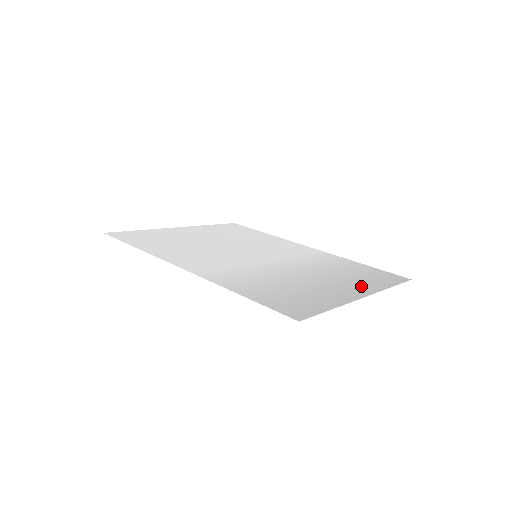
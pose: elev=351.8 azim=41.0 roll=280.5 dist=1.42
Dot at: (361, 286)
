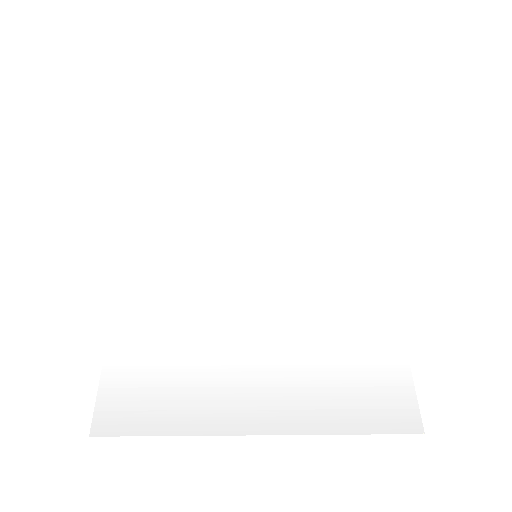
Dot at: (294, 406)
